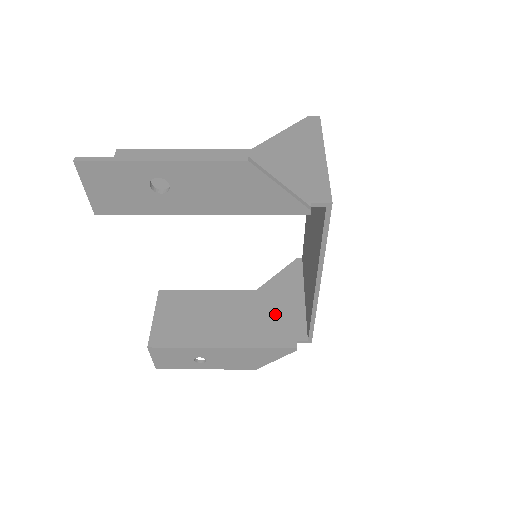
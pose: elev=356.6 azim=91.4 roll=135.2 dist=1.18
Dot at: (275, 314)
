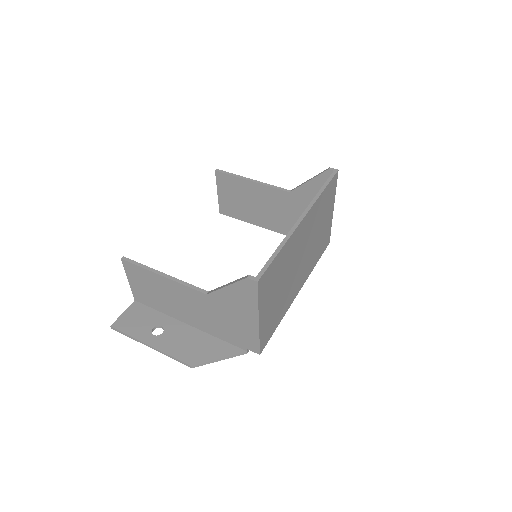
Dot at: occluded
